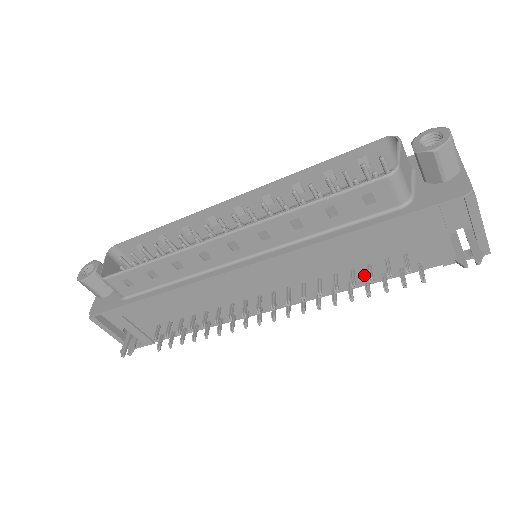
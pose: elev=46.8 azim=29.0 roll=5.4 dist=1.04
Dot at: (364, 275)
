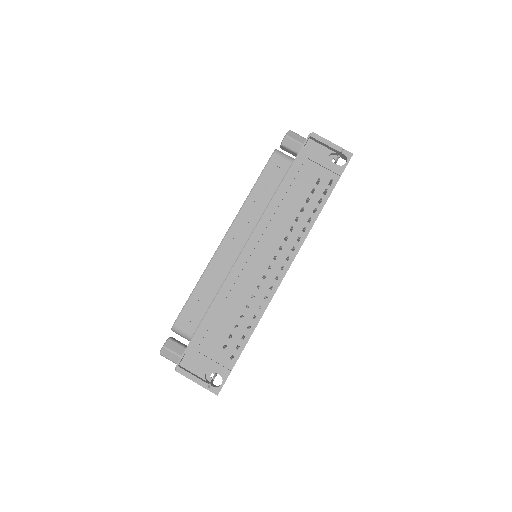
Dot at: (310, 210)
